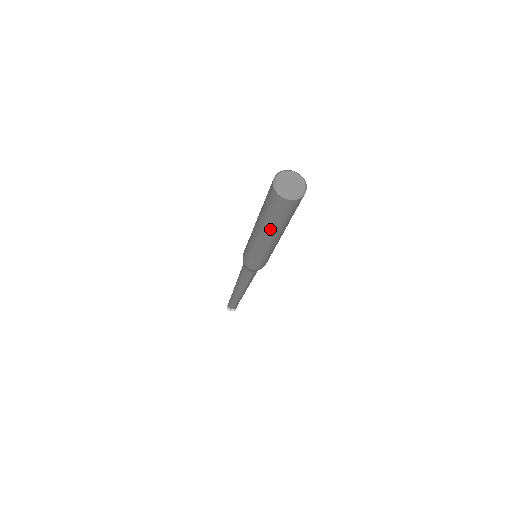
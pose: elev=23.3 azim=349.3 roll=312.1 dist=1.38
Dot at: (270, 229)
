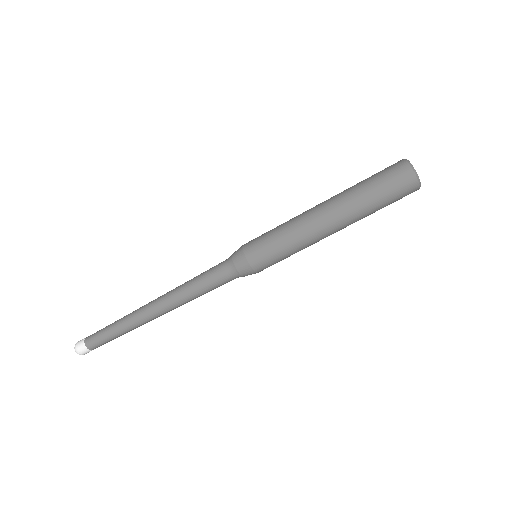
Dot at: (346, 196)
